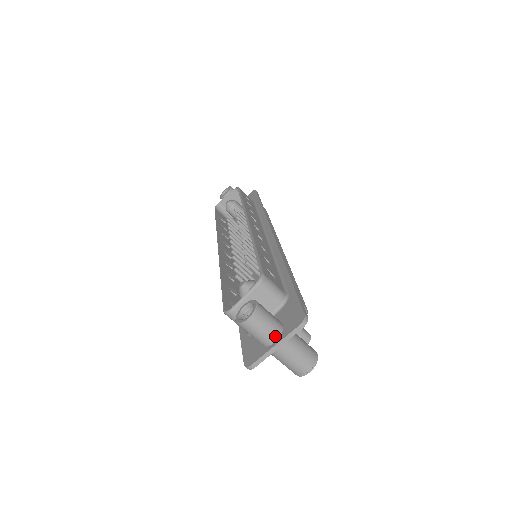
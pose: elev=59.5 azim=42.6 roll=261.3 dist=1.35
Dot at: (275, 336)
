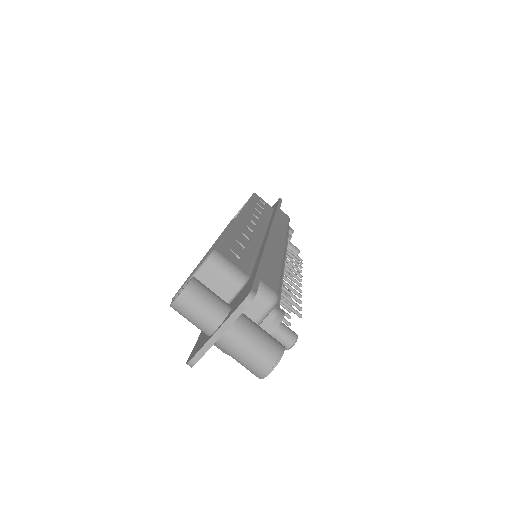
Dot at: (216, 320)
